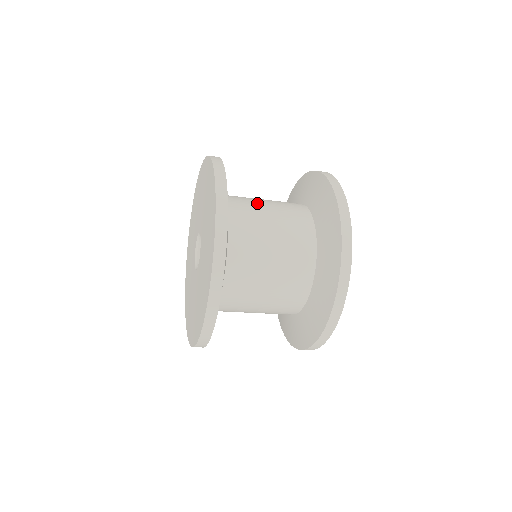
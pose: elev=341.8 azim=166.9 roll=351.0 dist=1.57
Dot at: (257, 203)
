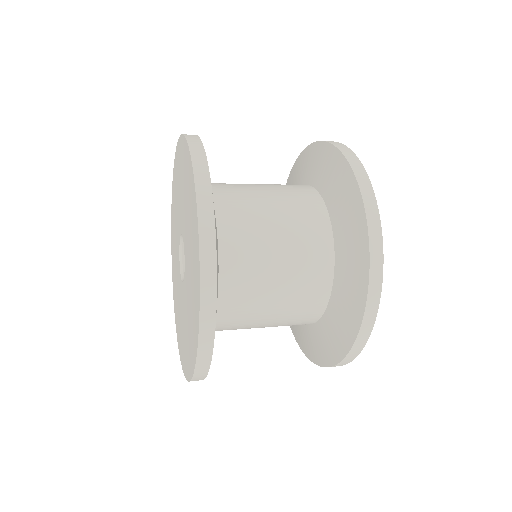
Dot at: occluded
